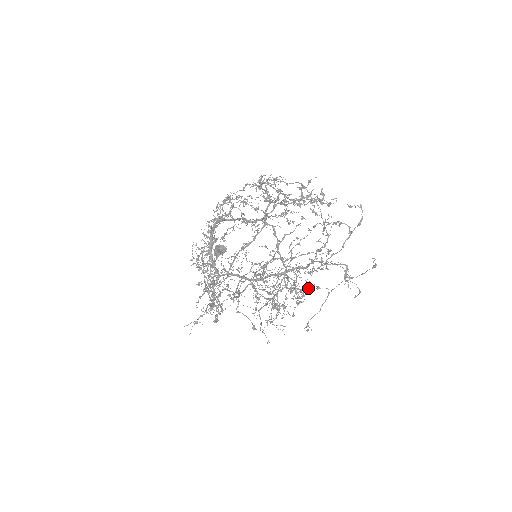
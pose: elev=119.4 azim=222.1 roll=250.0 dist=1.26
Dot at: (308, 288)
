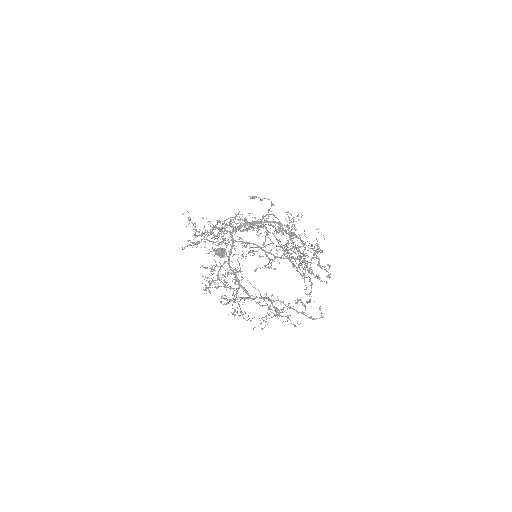
Dot at: (232, 308)
